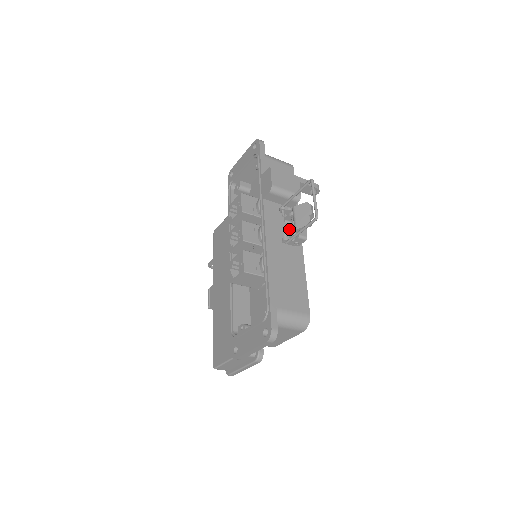
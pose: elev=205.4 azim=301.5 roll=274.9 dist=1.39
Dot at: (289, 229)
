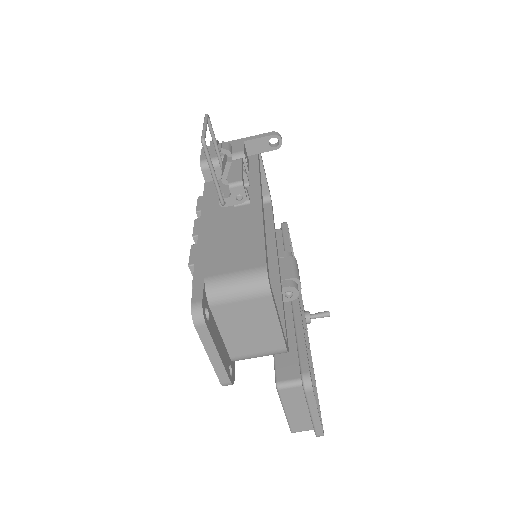
Dot at: occluded
